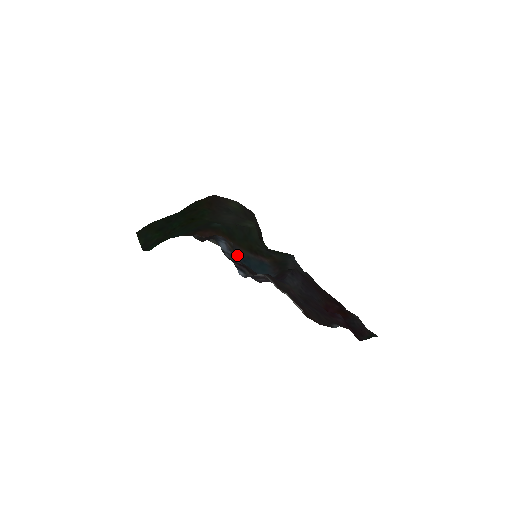
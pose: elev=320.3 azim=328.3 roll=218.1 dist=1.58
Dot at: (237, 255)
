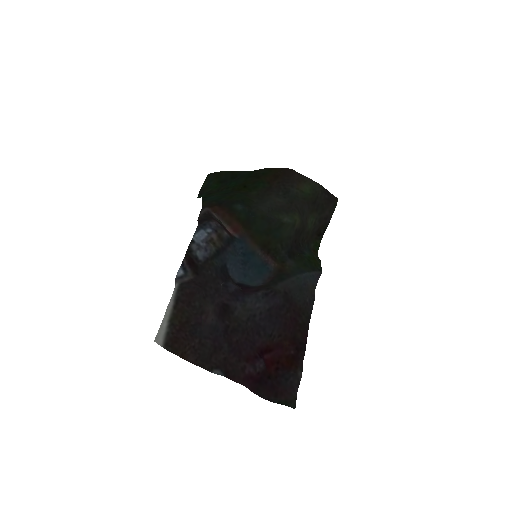
Dot at: (240, 245)
